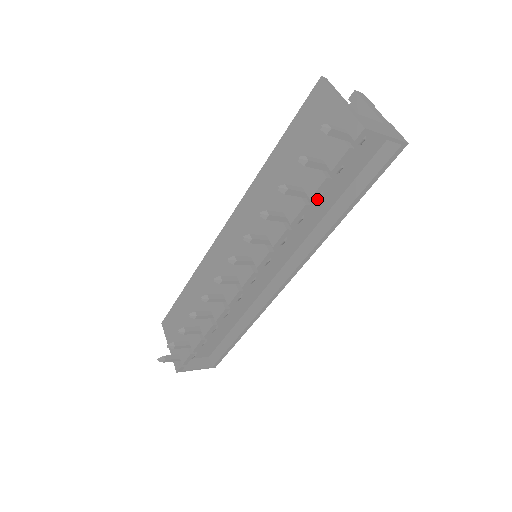
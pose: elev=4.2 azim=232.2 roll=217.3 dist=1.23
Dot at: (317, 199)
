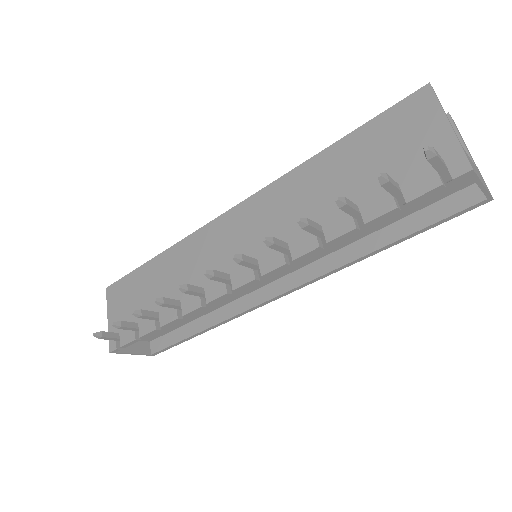
Dot at: occluded
